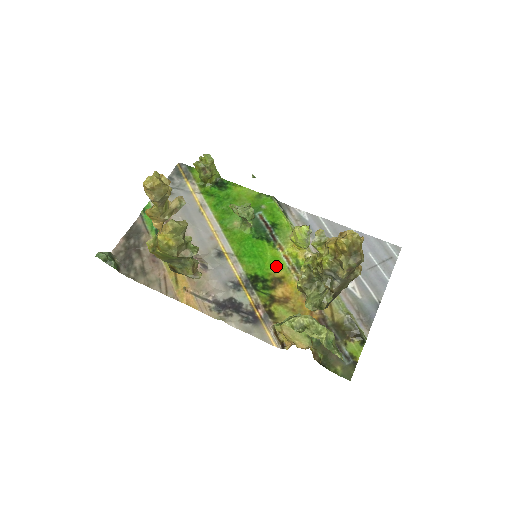
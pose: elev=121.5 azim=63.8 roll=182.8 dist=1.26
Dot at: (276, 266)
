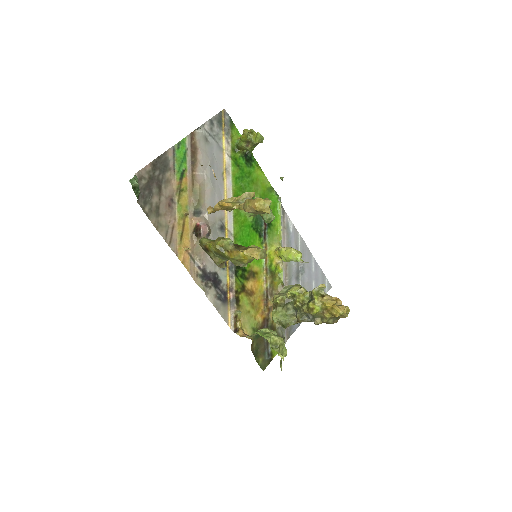
Dot at: (256, 261)
